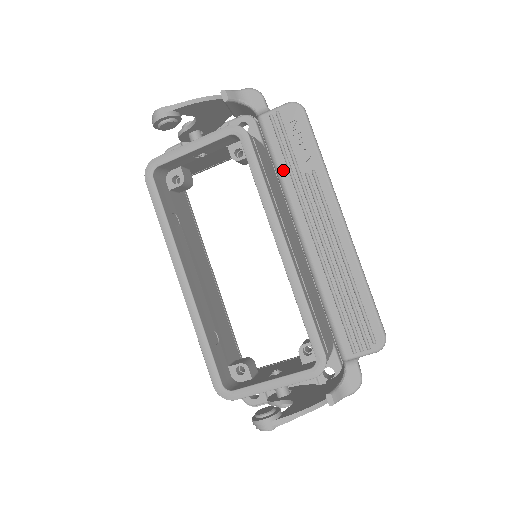
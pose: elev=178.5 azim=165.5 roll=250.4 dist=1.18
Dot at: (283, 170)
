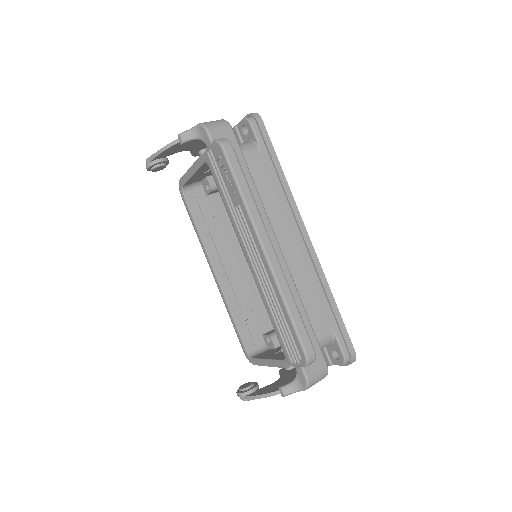
Dot at: (225, 202)
